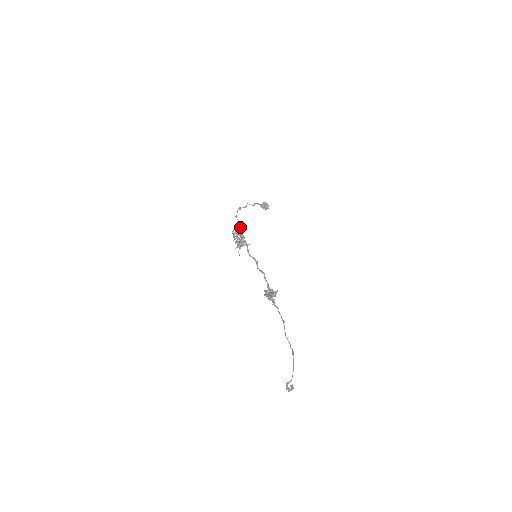
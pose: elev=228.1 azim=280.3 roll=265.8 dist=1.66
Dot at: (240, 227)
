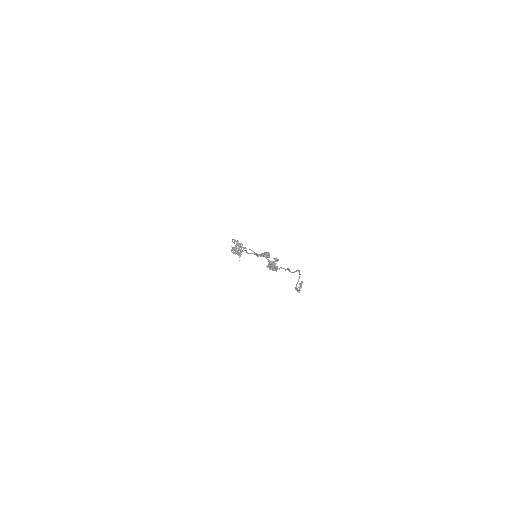
Dot at: occluded
